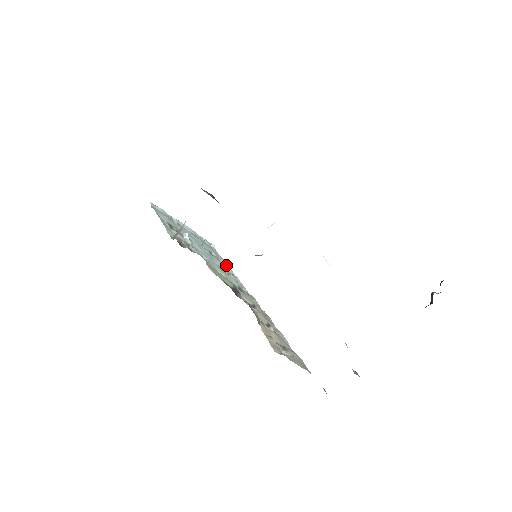
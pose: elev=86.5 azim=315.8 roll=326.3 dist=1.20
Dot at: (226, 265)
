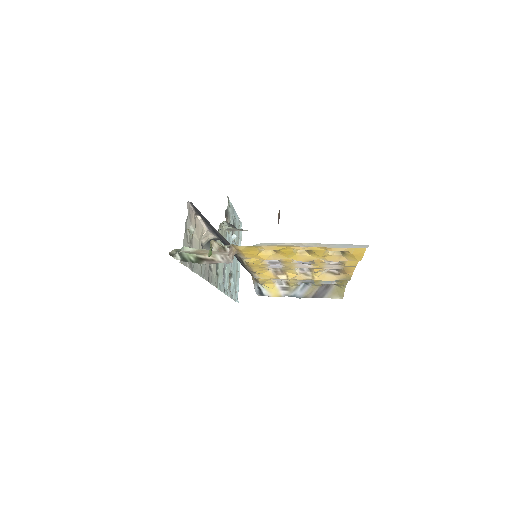
Dot at: (229, 291)
